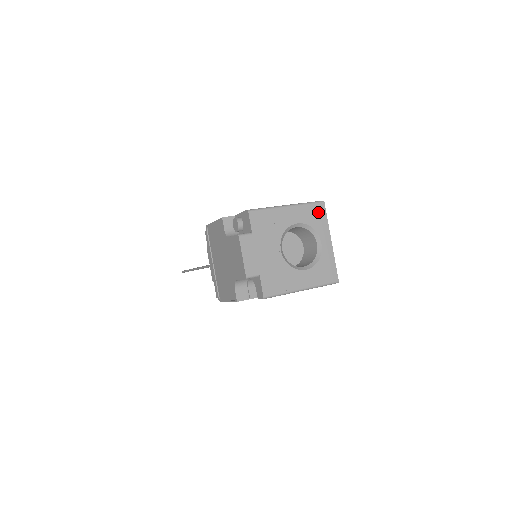
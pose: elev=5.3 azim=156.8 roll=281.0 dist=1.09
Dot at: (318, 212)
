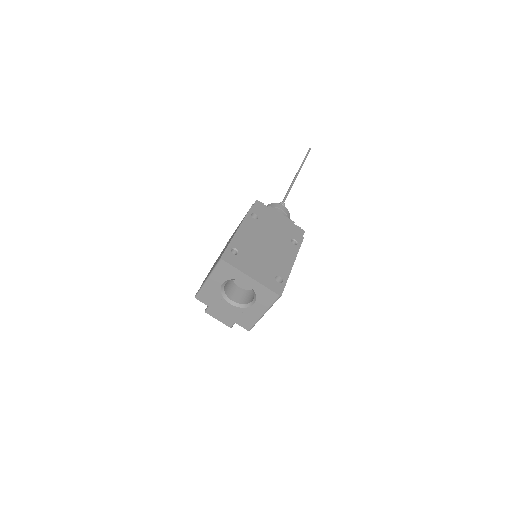
Dot at: (225, 268)
